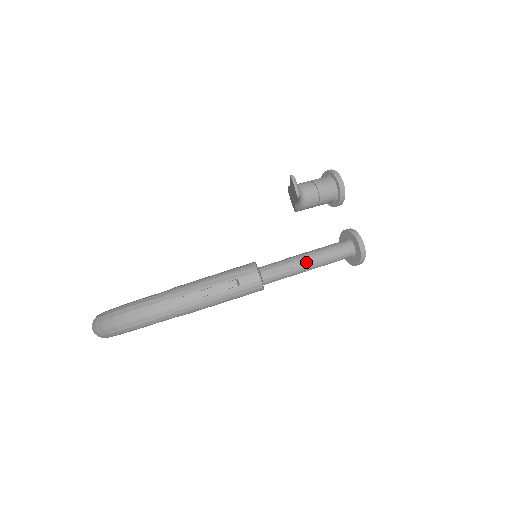
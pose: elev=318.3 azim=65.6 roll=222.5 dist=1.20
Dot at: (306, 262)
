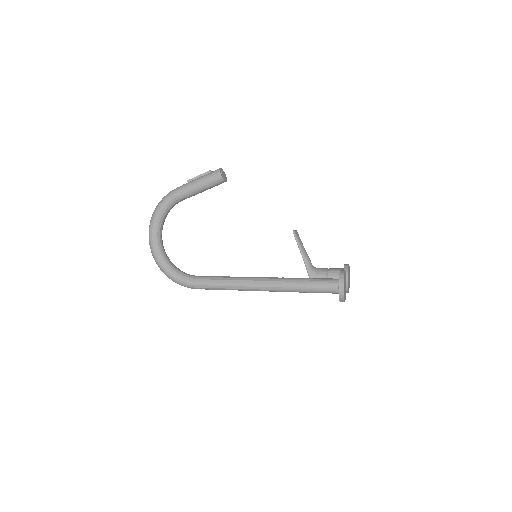
Dot at: (295, 278)
